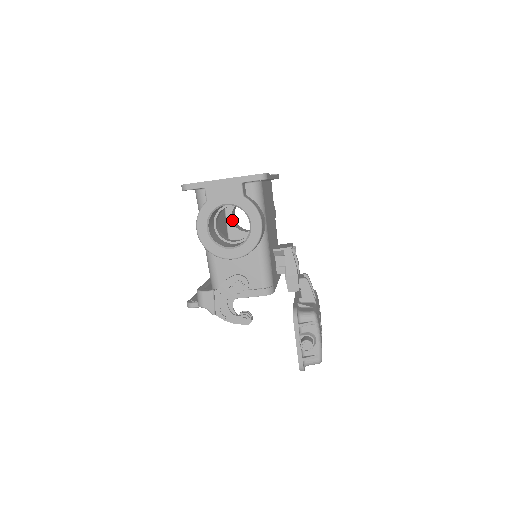
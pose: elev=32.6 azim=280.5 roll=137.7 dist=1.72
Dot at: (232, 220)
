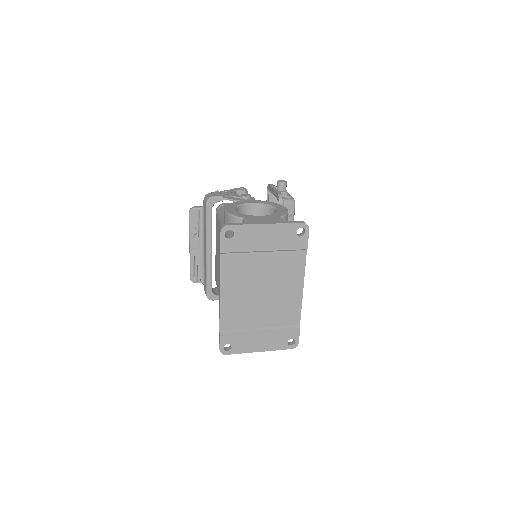
Dot at: occluded
